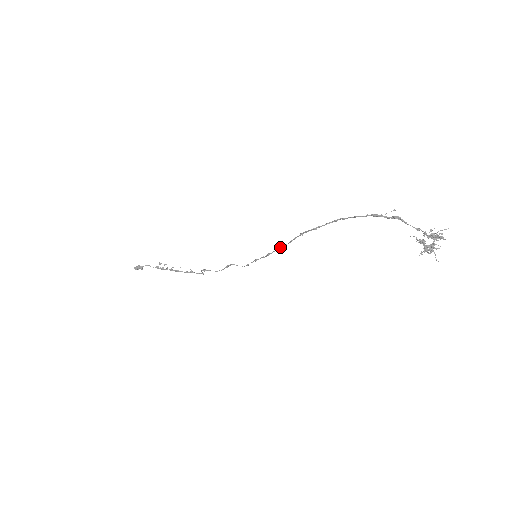
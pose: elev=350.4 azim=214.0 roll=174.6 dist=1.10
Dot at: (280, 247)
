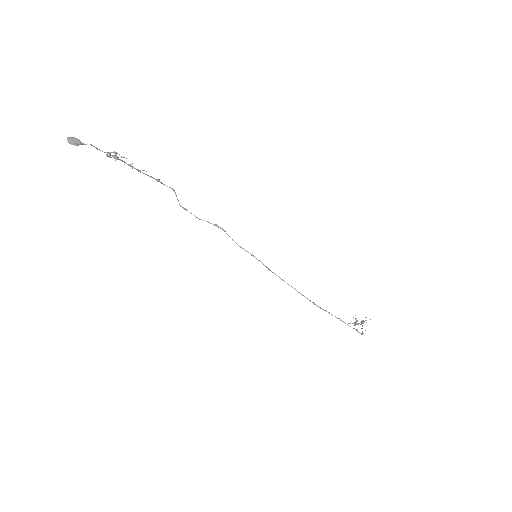
Dot at: occluded
